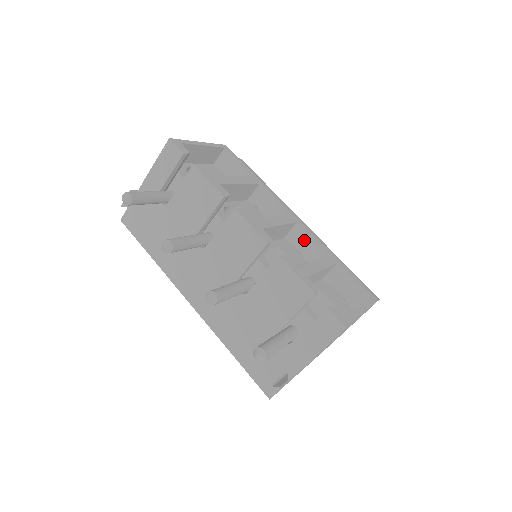
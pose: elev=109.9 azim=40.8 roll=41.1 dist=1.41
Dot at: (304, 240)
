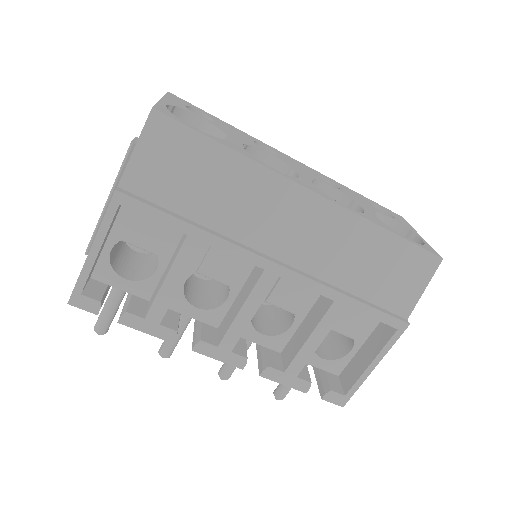
Dot at: occluded
